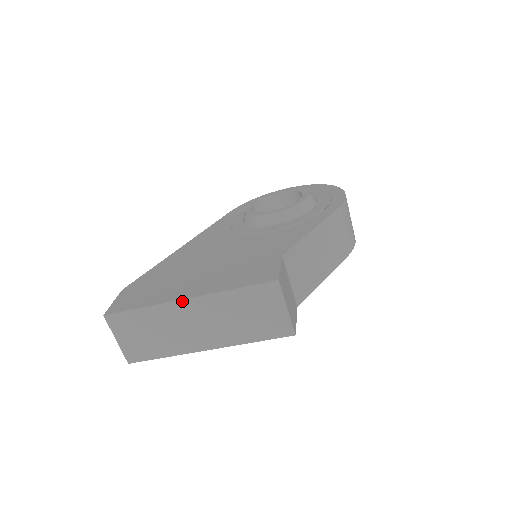
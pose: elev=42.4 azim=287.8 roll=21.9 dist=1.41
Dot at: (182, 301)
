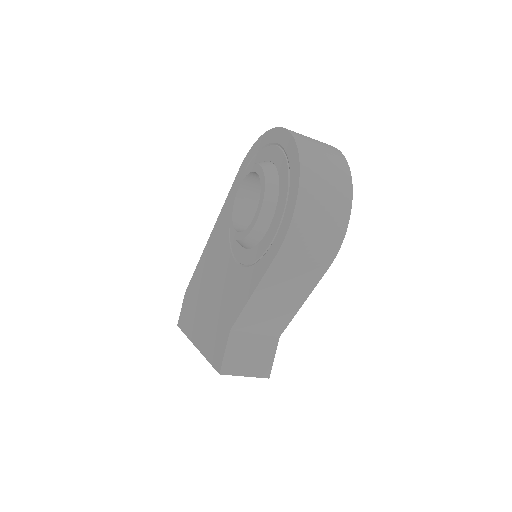
Dot at: (195, 345)
